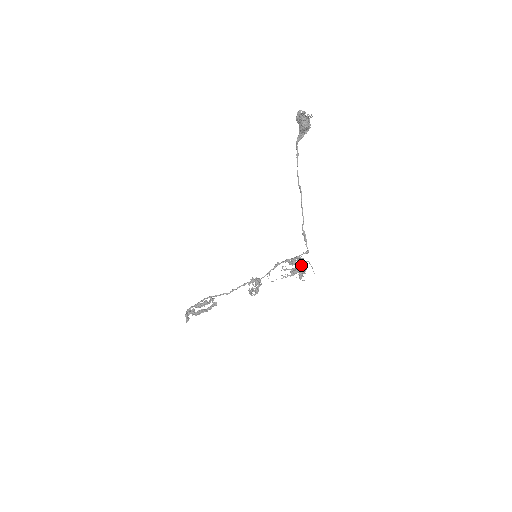
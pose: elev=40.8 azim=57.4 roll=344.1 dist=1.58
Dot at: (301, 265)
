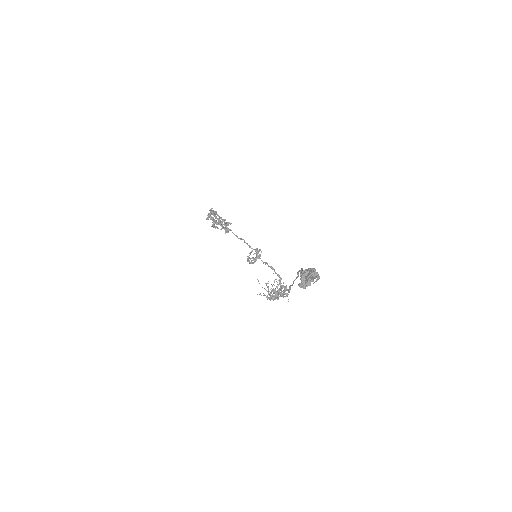
Dot at: occluded
